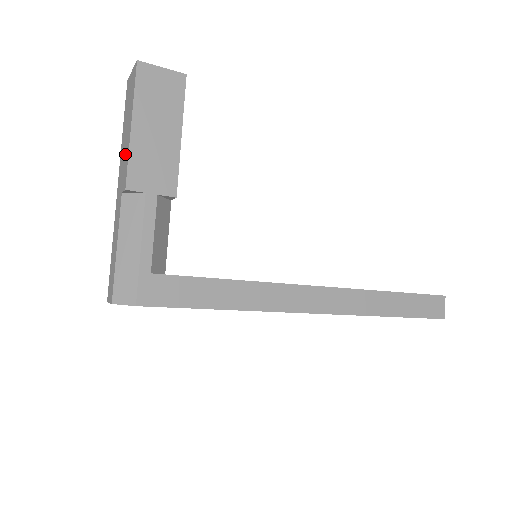
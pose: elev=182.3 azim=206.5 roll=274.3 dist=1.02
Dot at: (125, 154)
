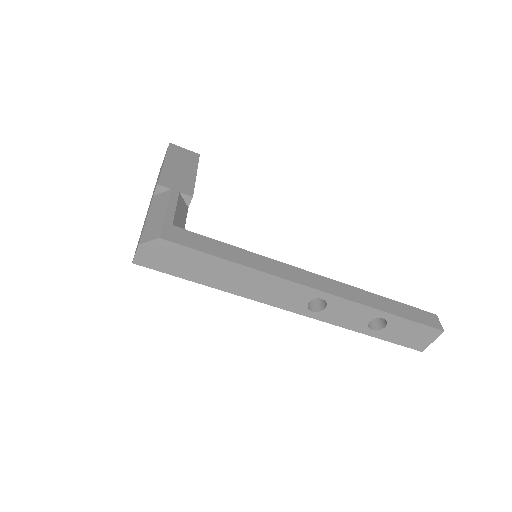
Dot at: occluded
